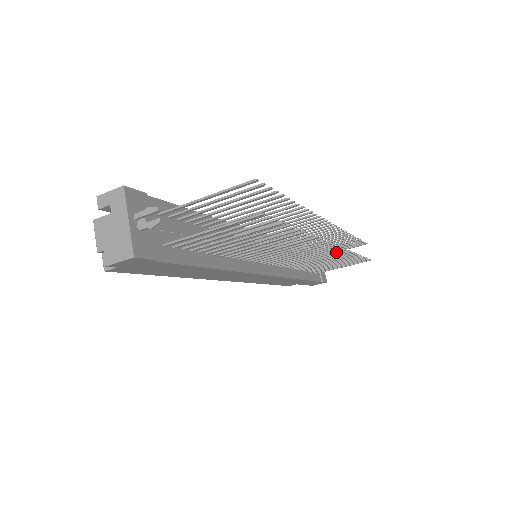
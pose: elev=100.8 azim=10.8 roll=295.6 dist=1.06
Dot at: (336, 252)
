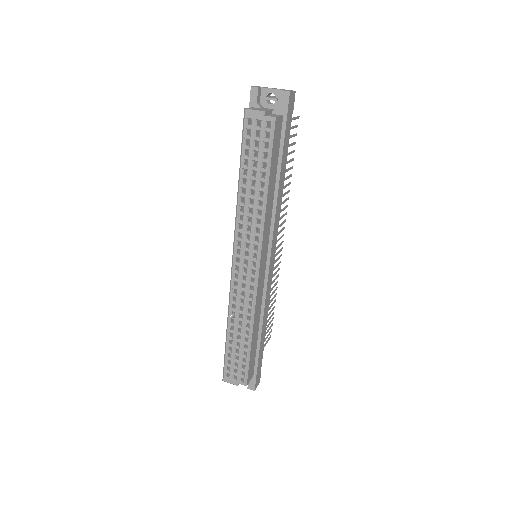
Dot at: (278, 264)
